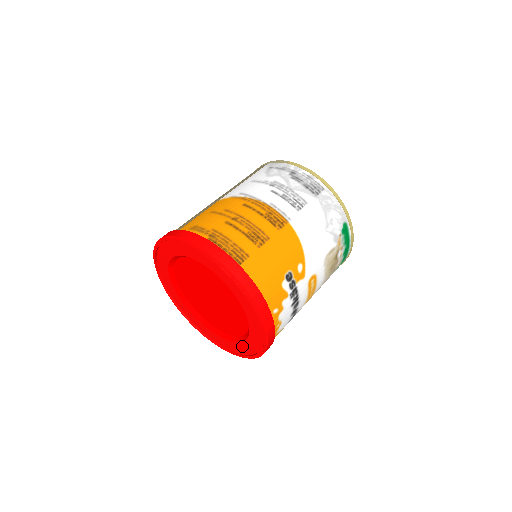
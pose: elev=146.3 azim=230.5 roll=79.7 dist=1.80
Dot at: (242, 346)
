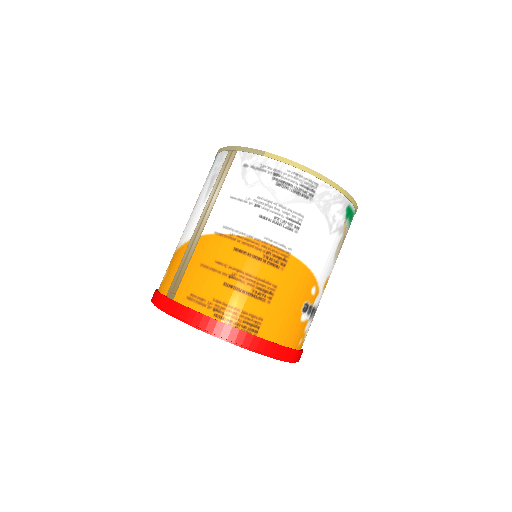
Dot at: occluded
